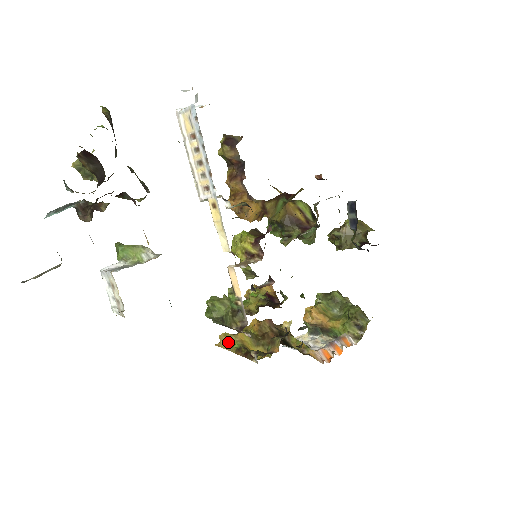
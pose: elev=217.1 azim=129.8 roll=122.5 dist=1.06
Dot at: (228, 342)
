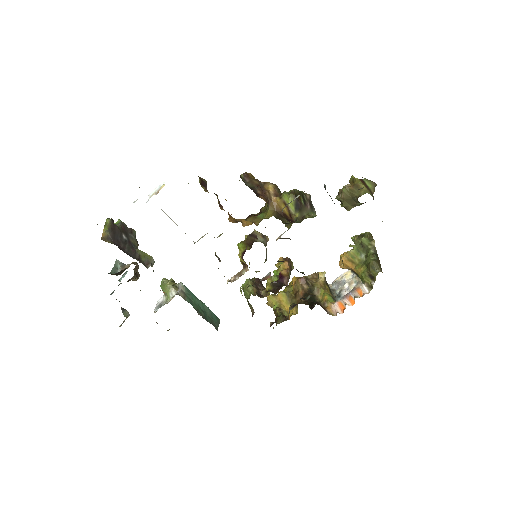
Dot at: (271, 303)
